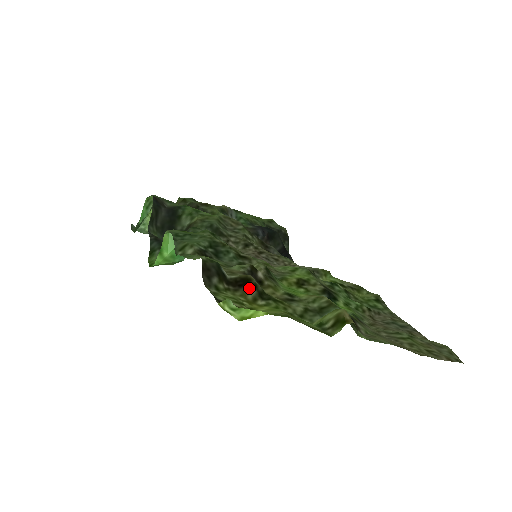
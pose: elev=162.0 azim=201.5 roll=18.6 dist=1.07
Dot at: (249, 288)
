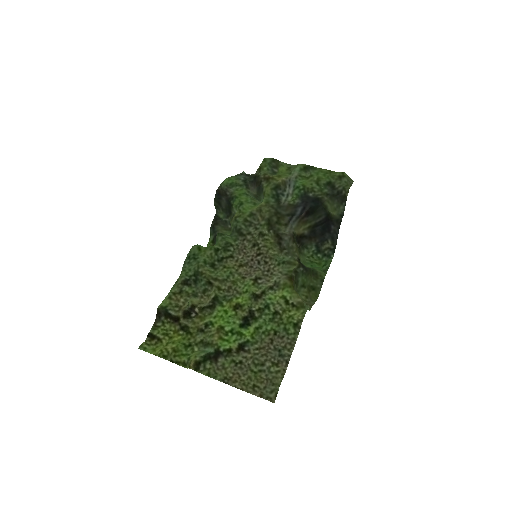
Dot at: (177, 324)
